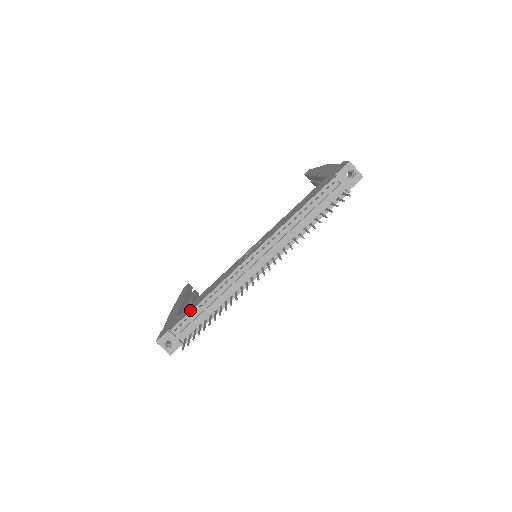
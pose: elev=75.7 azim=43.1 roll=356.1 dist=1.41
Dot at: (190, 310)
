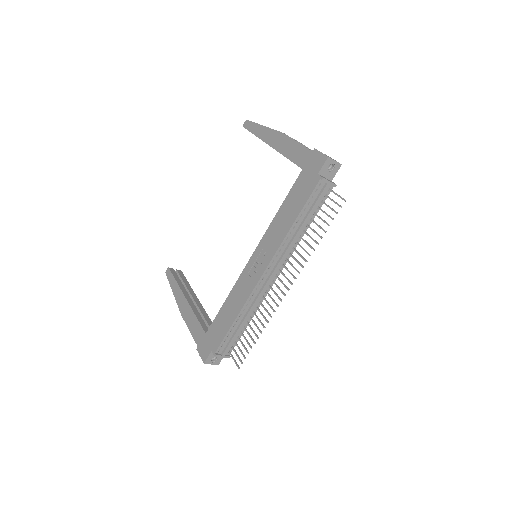
Dot at: (225, 332)
